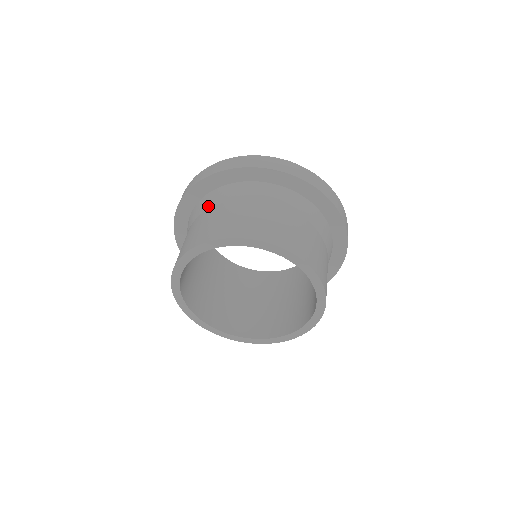
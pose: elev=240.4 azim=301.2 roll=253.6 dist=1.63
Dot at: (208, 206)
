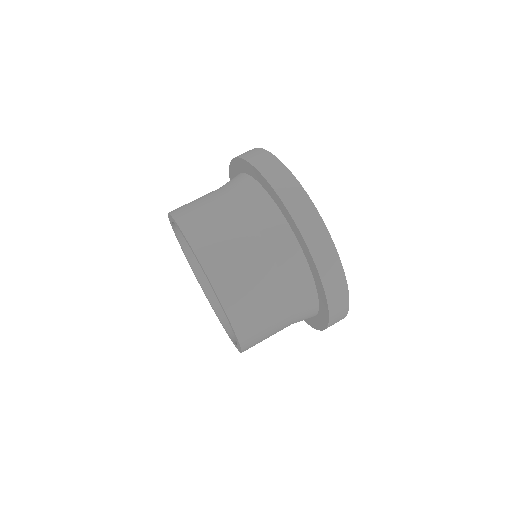
Dot at: (248, 206)
